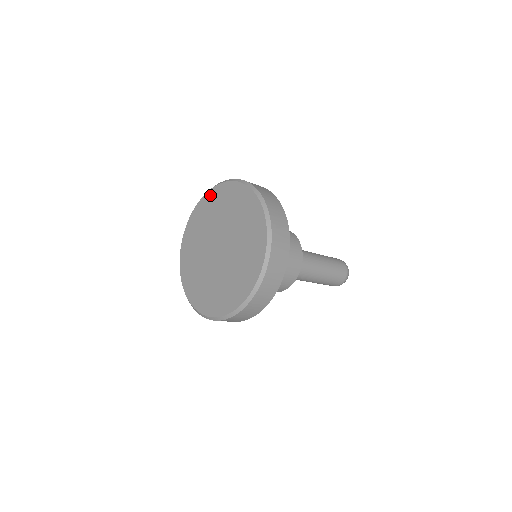
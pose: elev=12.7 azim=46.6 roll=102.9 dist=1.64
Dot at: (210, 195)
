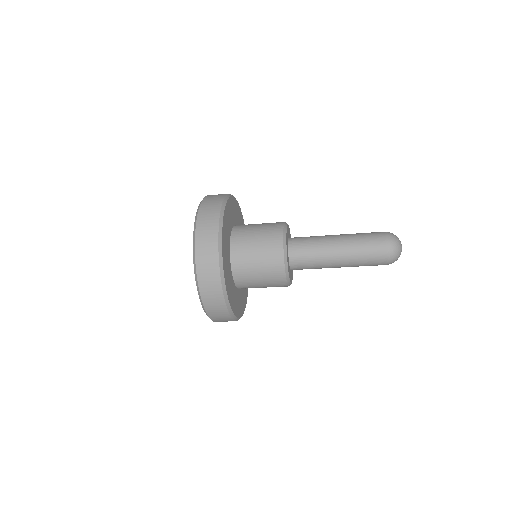
Dot at: occluded
